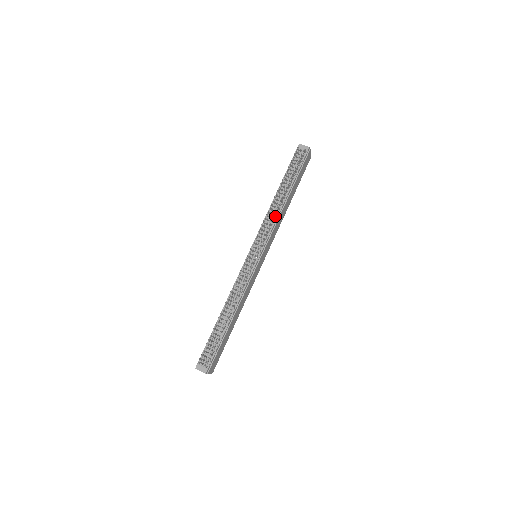
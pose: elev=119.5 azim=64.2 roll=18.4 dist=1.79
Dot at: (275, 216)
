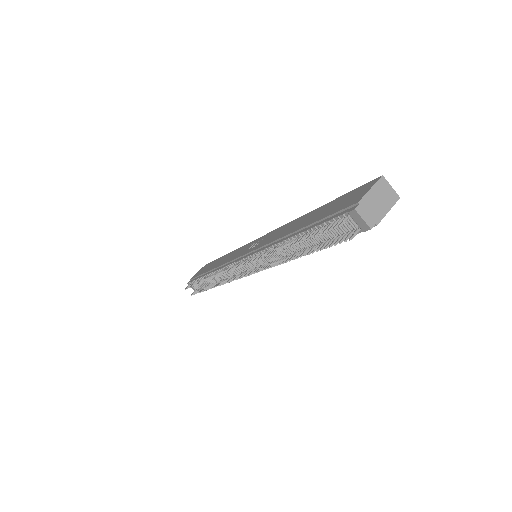
Dot at: (280, 256)
